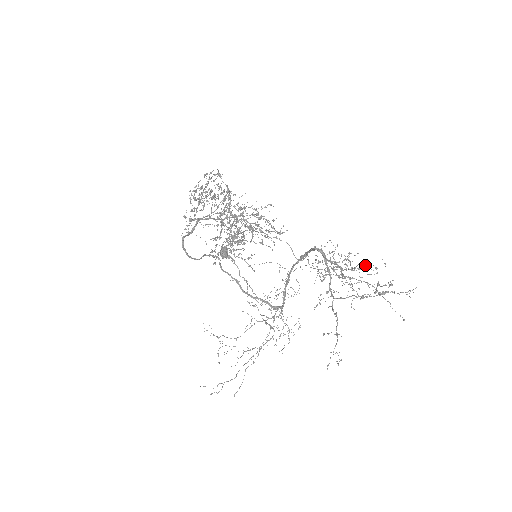
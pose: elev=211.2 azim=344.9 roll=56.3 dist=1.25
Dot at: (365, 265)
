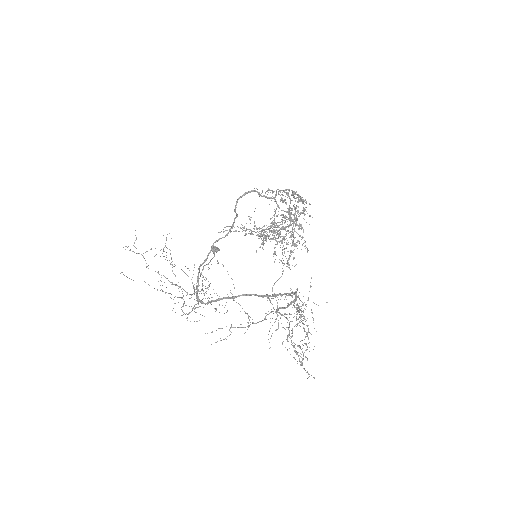
Dot at: (308, 331)
